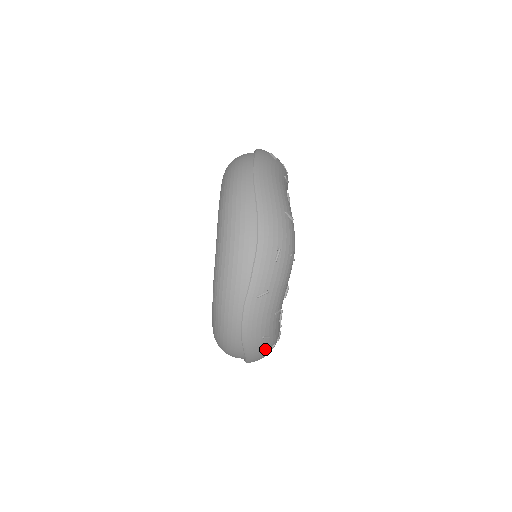
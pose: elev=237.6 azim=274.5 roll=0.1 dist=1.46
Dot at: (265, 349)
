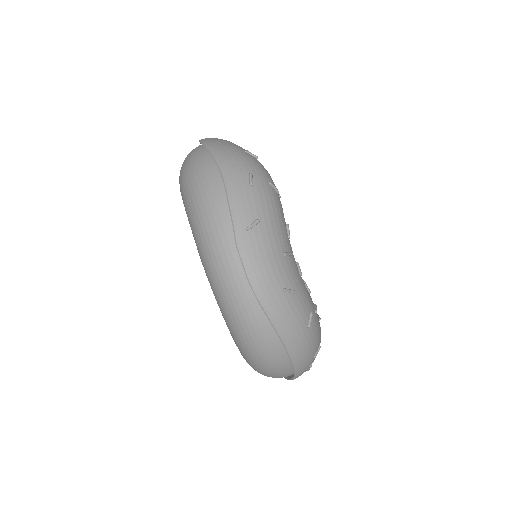
Dot at: (299, 316)
